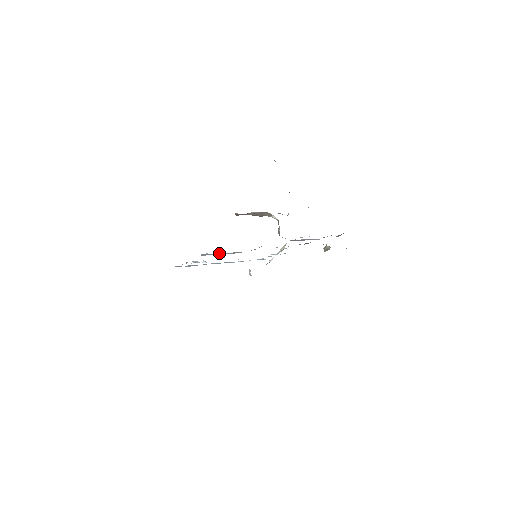
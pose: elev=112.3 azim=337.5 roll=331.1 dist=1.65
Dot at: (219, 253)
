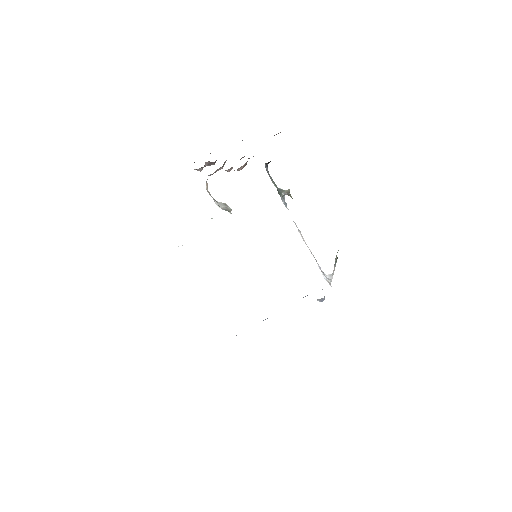
Dot at: occluded
